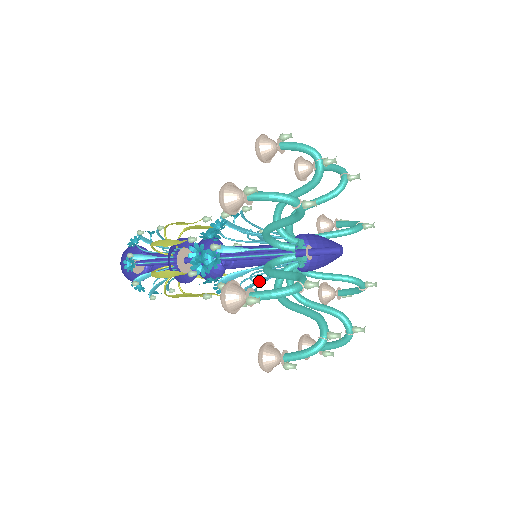
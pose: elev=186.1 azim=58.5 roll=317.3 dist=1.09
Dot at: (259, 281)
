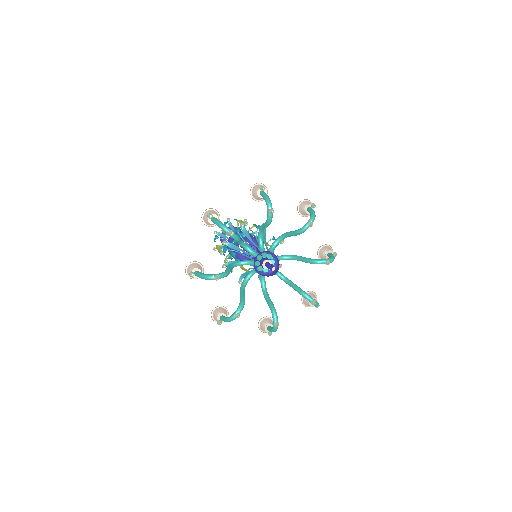
Dot at: occluded
